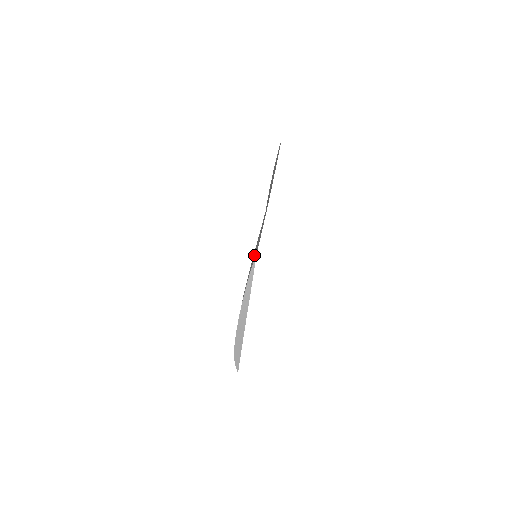
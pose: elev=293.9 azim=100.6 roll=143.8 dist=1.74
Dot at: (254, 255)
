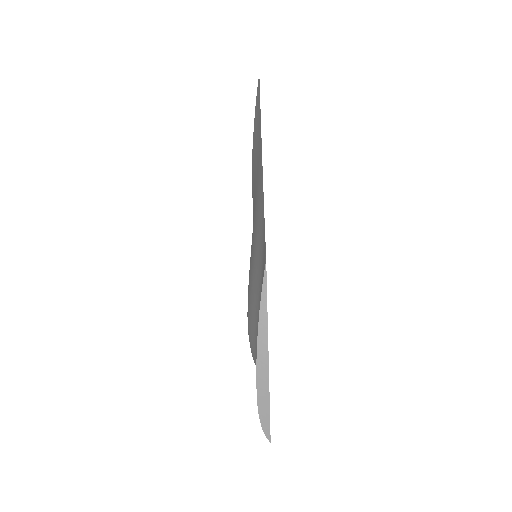
Dot at: (255, 258)
